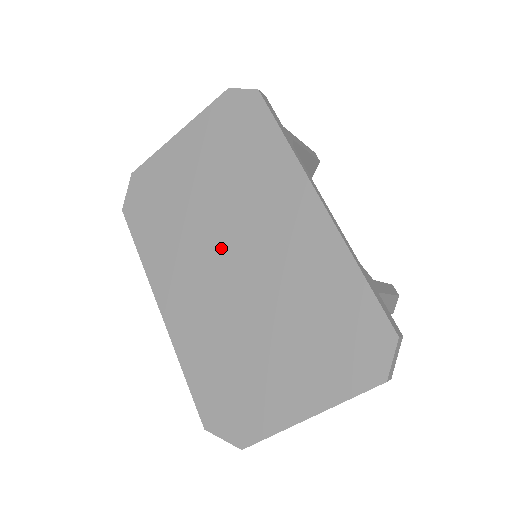
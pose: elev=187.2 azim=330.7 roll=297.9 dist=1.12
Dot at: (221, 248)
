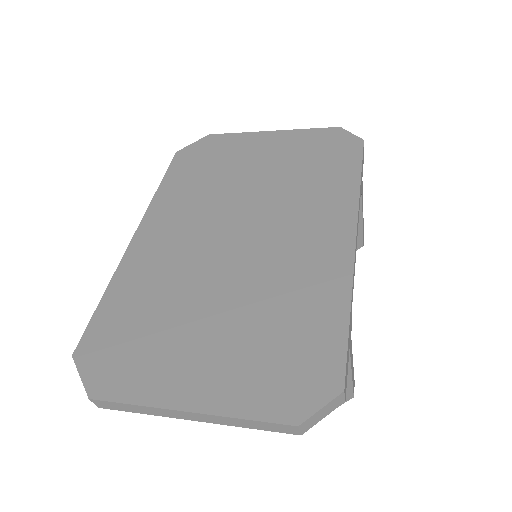
Dot at: (235, 222)
